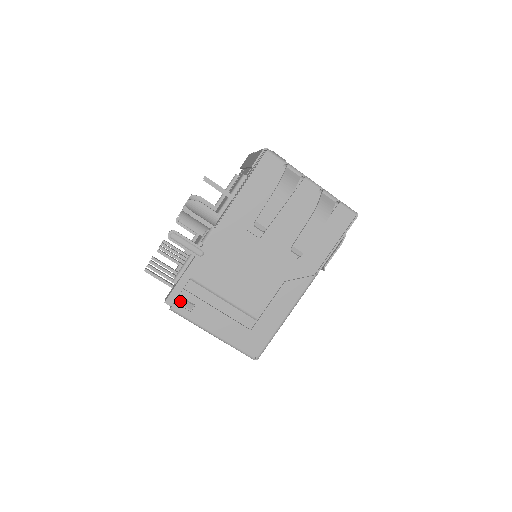
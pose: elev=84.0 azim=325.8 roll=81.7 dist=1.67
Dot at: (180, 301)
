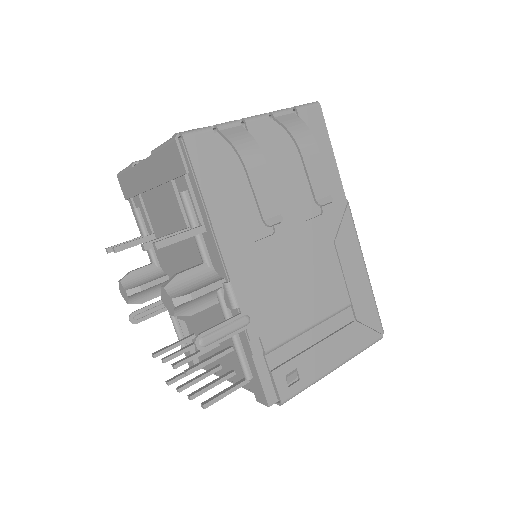
Dot at: (281, 386)
